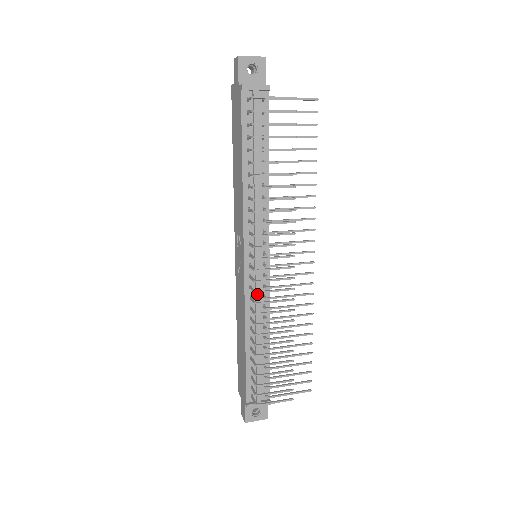
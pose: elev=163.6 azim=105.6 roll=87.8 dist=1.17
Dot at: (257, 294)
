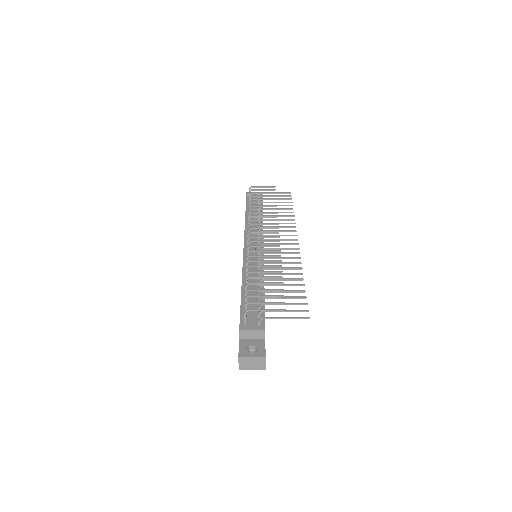
Dot at: occluded
